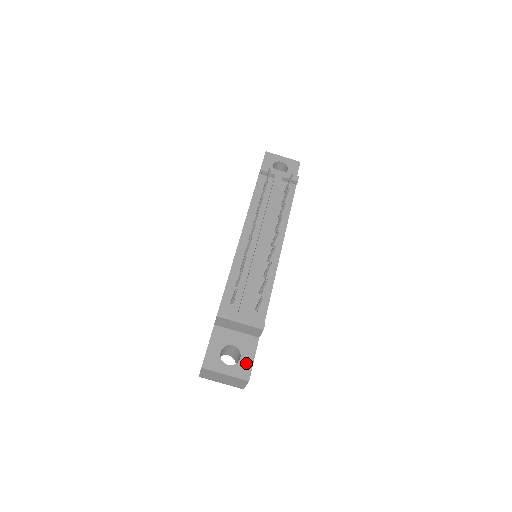
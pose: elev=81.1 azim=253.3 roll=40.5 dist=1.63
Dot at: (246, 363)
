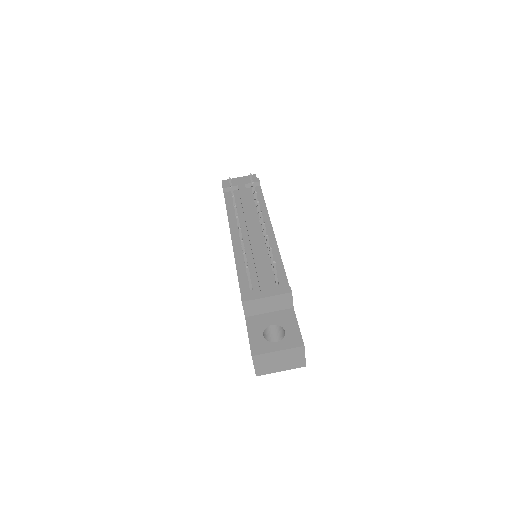
Dot at: (293, 333)
